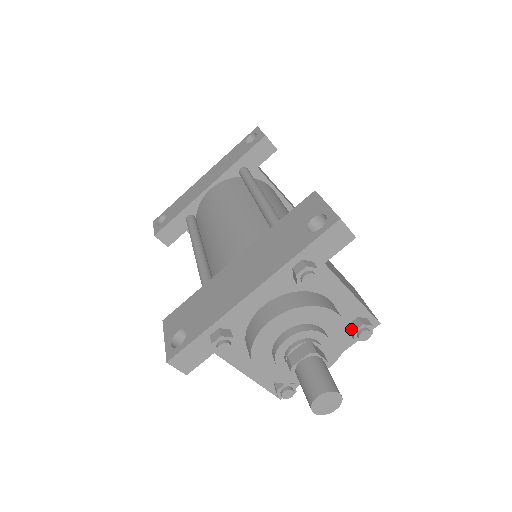
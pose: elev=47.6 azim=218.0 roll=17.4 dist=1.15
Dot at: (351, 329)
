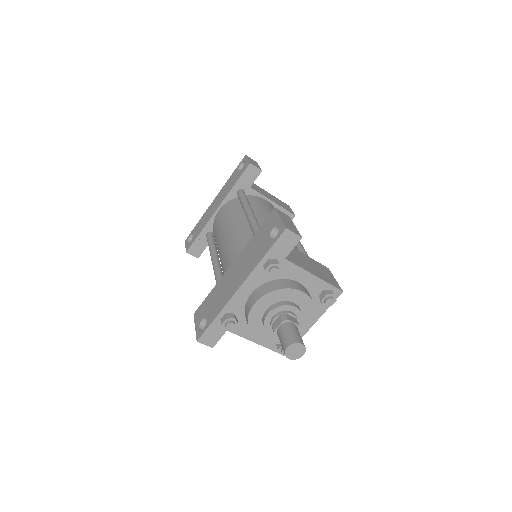
Dot at: (320, 299)
